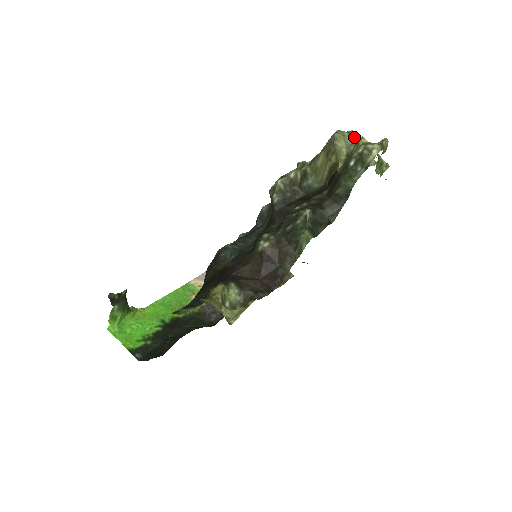
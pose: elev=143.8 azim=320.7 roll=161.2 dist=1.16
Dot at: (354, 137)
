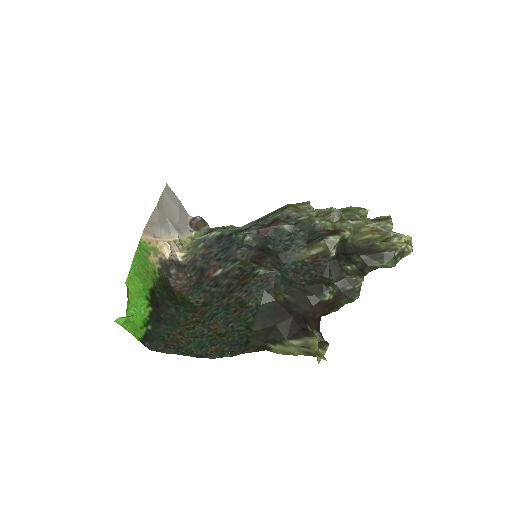
Dot at: occluded
